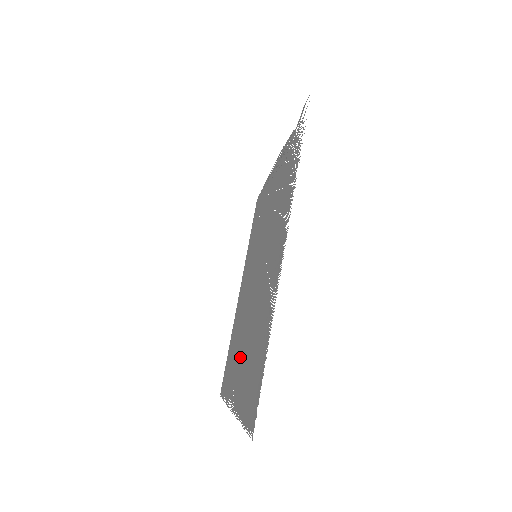
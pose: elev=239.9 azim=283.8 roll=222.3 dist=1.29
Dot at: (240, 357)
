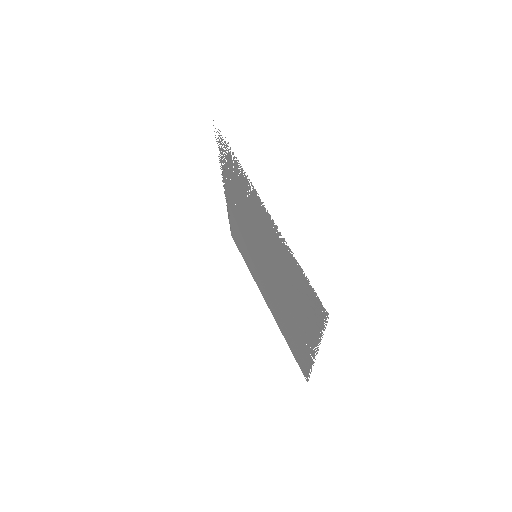
Dot at: (294, 320)
